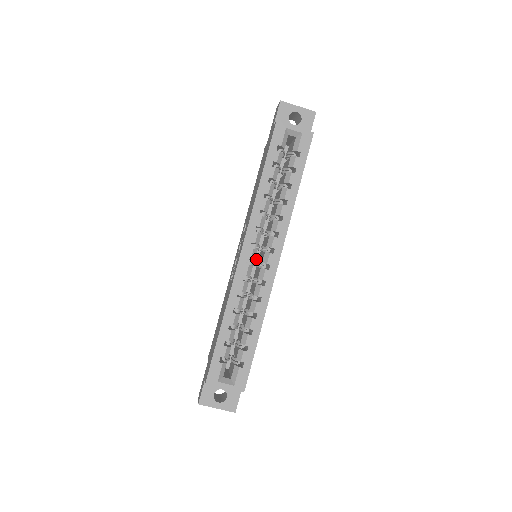
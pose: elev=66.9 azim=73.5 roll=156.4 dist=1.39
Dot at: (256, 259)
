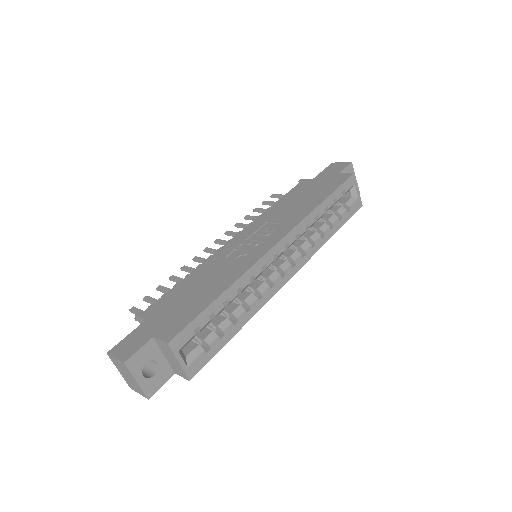
Dot at: occluded
